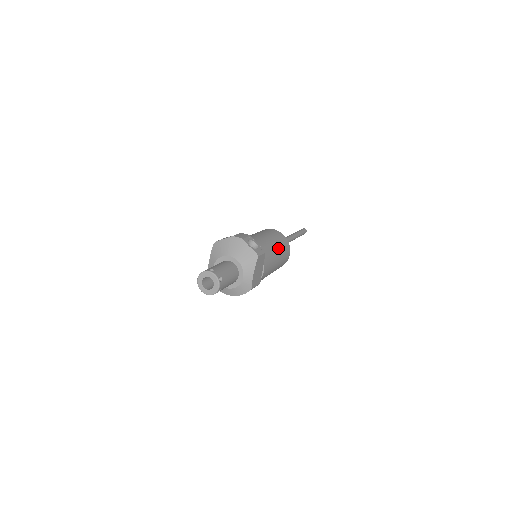
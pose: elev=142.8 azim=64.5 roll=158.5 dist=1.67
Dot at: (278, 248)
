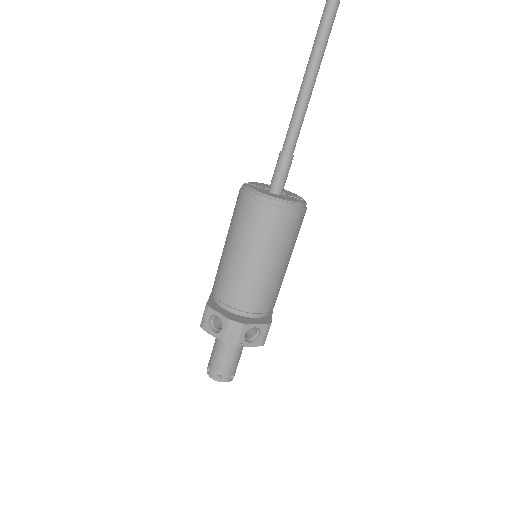
Dot at: (286, 256)
